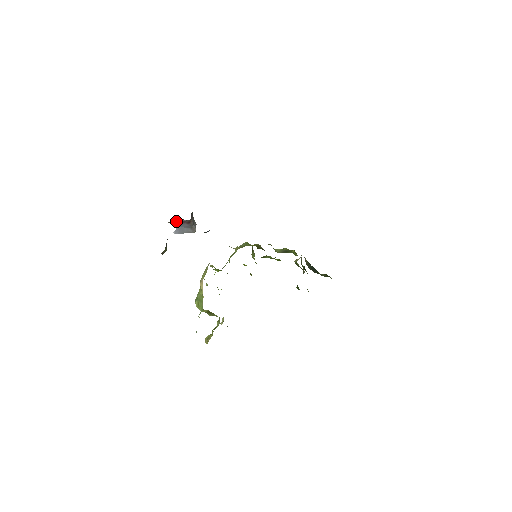
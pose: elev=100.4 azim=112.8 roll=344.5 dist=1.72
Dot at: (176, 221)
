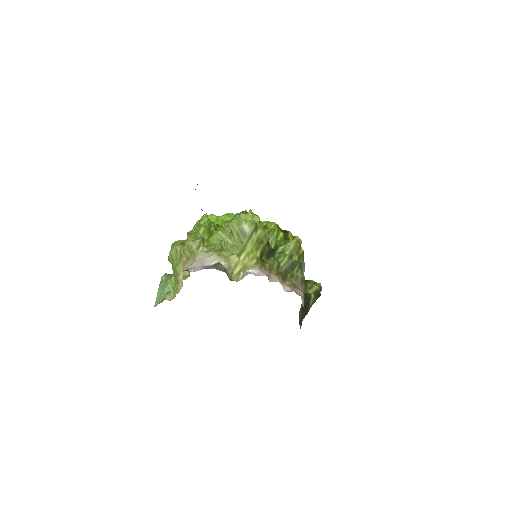
Dot at: occluded
